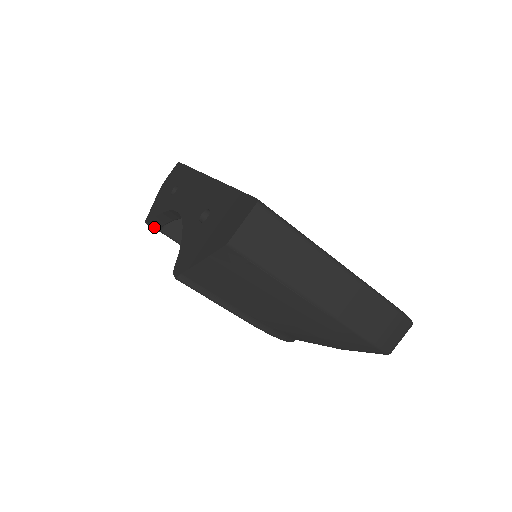
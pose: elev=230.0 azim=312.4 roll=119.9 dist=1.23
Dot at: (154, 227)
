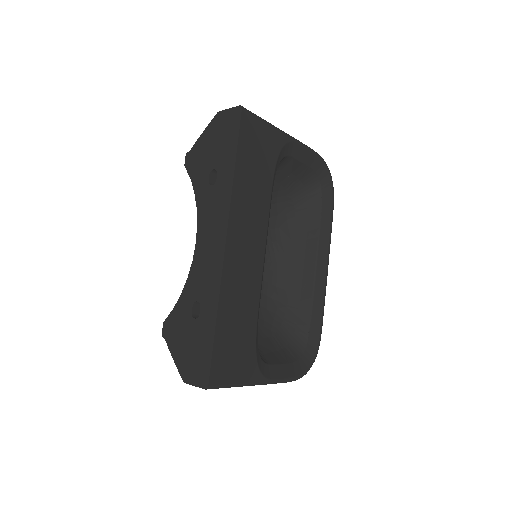
Dot at: occluded
